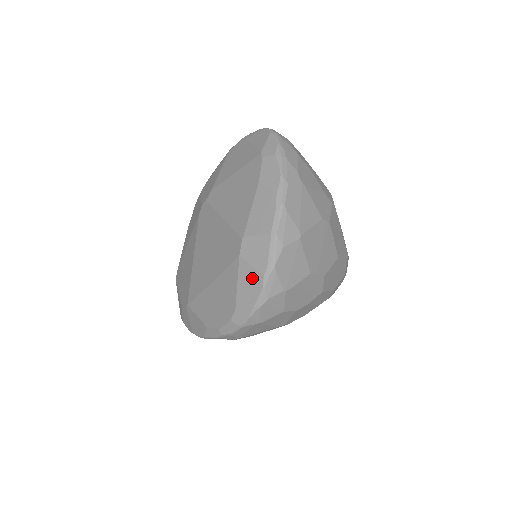
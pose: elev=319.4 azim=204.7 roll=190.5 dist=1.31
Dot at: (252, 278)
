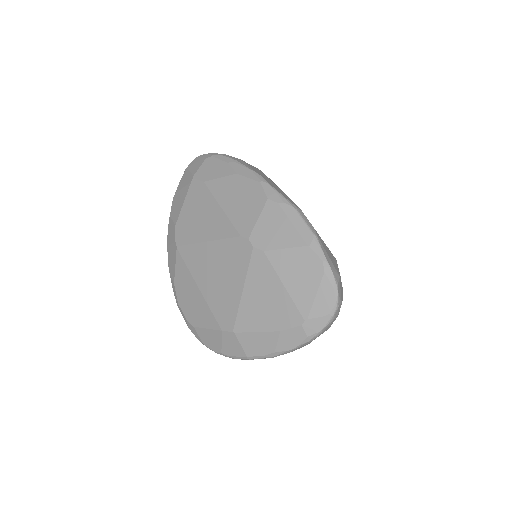
Dot at: (216, 343)
